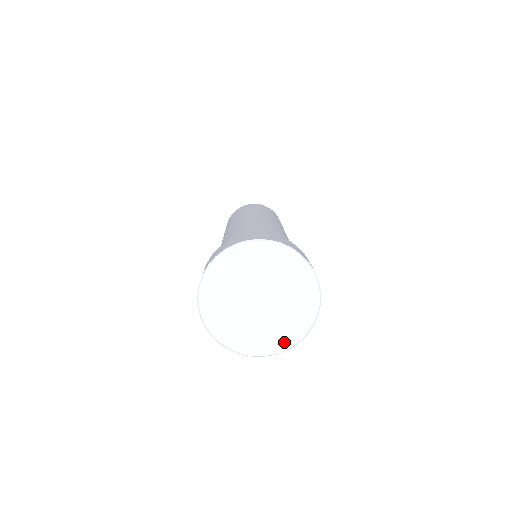
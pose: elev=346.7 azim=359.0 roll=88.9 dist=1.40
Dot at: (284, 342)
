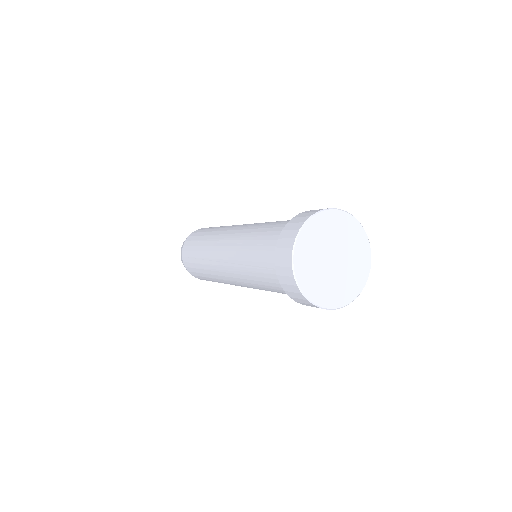
Dot at: (322, 299)
